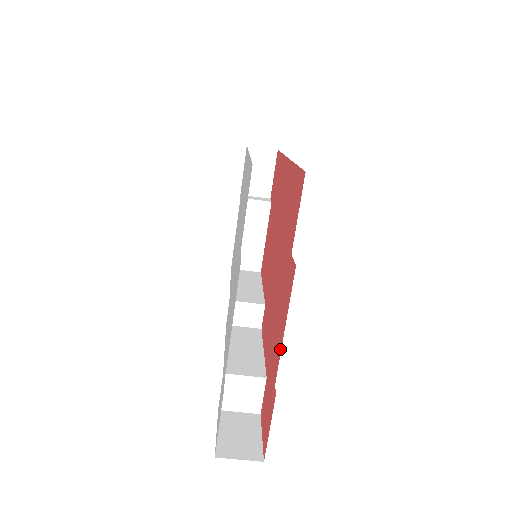
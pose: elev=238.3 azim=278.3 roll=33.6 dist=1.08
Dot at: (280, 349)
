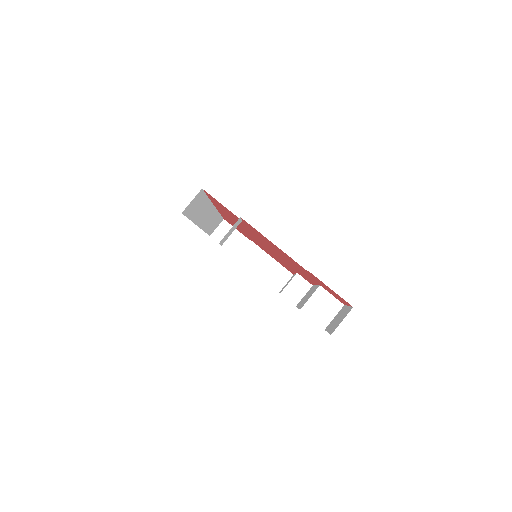
Dot at: (287, 255)
